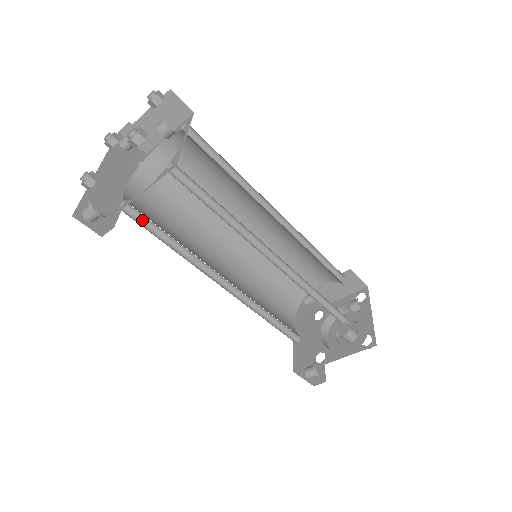
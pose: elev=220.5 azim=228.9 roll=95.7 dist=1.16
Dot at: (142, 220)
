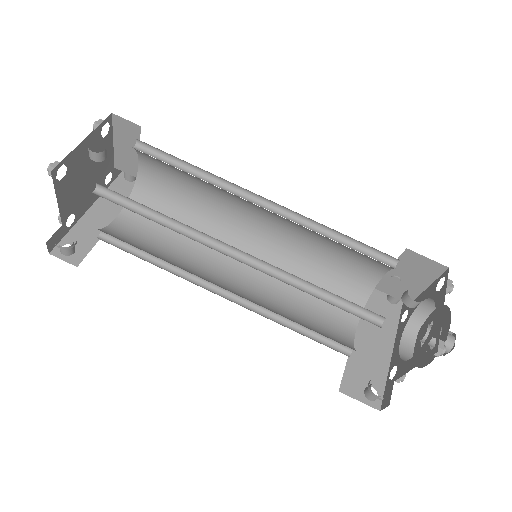
Dot at: (123, 243)
